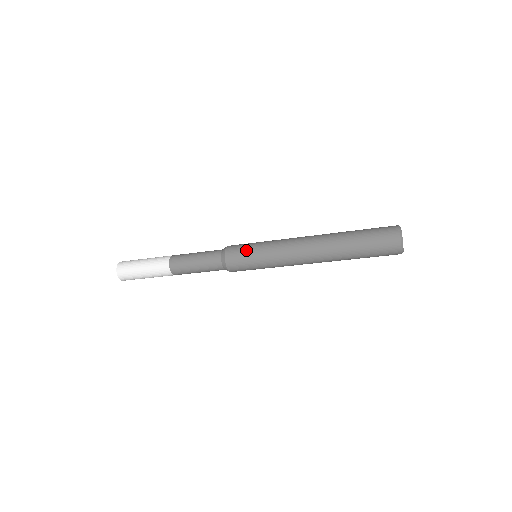
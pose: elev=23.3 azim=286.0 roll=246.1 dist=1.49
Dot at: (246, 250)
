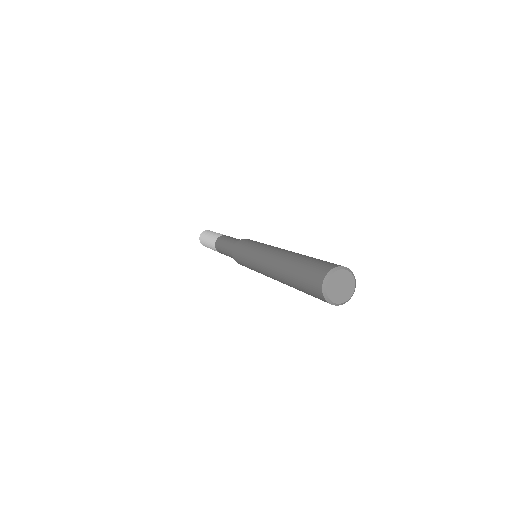
Dot at: (245, 244)
